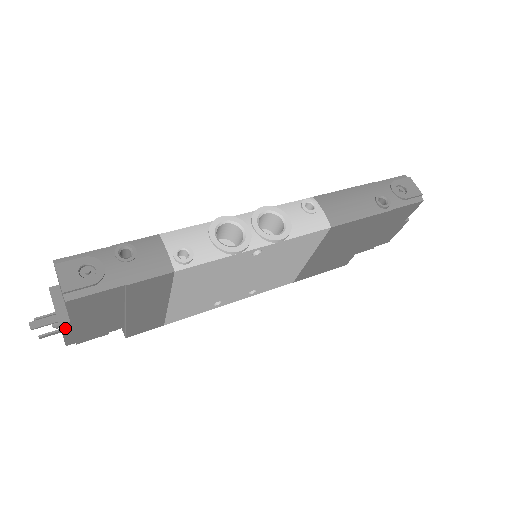
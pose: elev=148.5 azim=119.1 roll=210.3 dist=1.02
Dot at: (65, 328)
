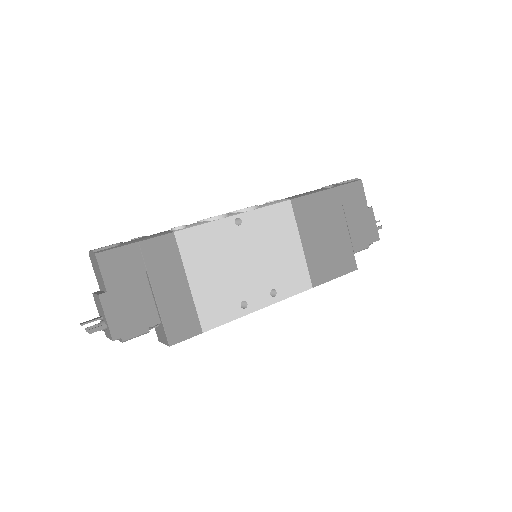
Dot at: (104, 303)
